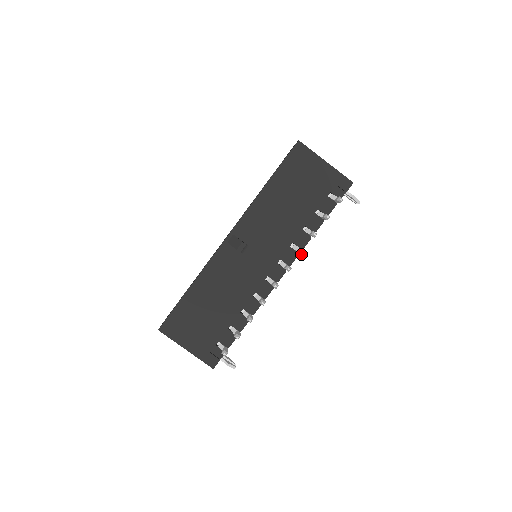
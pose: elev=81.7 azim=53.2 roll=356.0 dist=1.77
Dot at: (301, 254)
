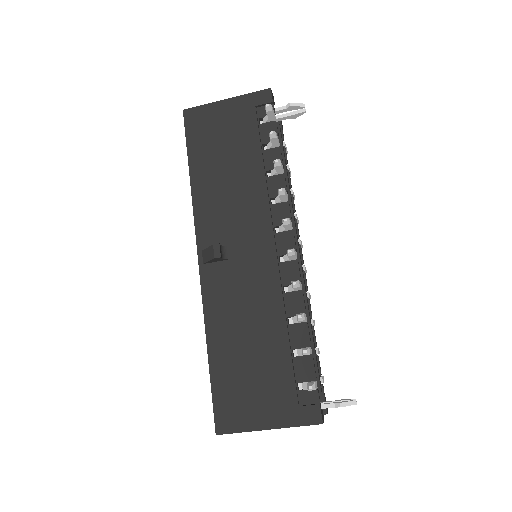
Dot at: (284, 194)
